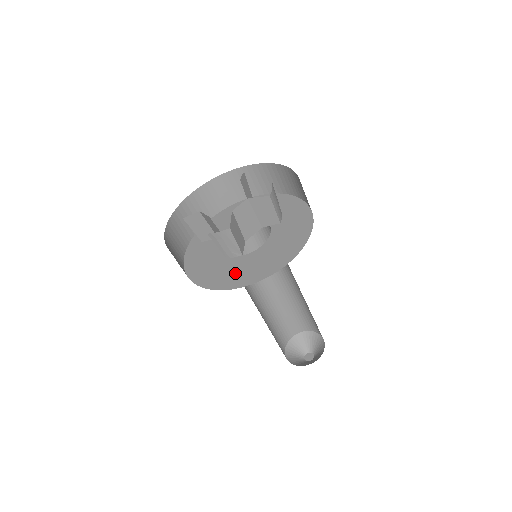
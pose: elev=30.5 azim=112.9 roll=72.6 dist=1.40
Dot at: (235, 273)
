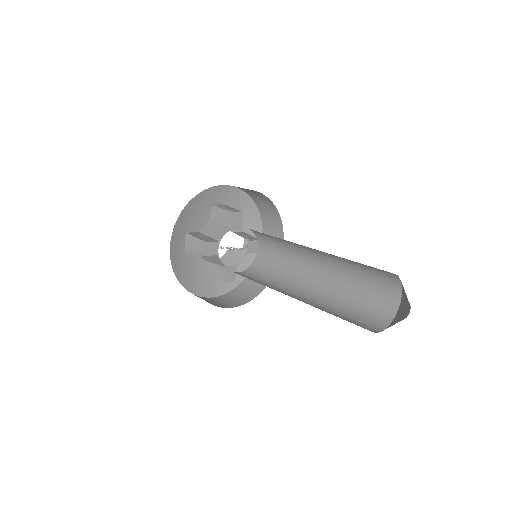
Dot at: occluded
